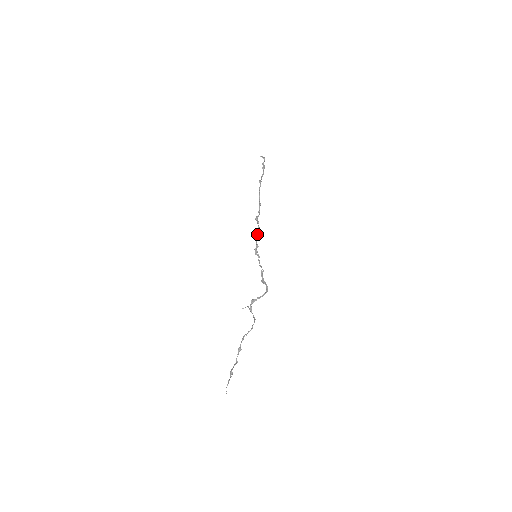
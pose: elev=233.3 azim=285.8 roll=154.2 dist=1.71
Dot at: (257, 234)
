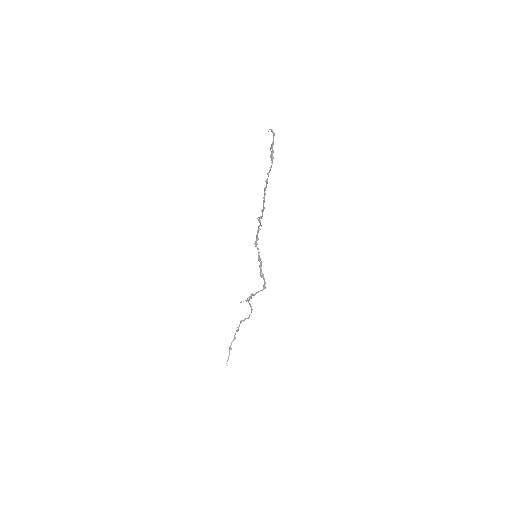
Dot at: (258, 229)
